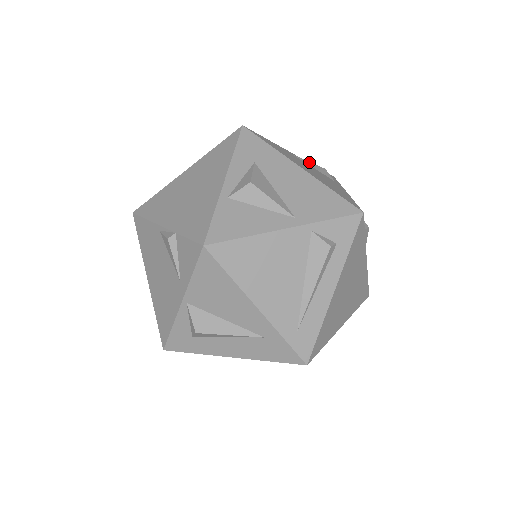
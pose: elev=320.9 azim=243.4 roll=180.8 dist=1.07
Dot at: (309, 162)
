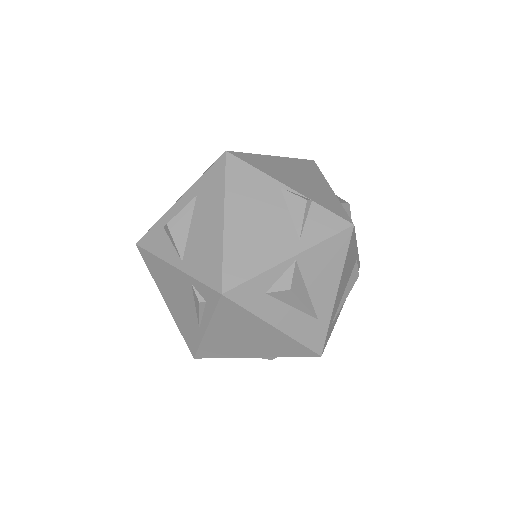
Dot at: occluded
